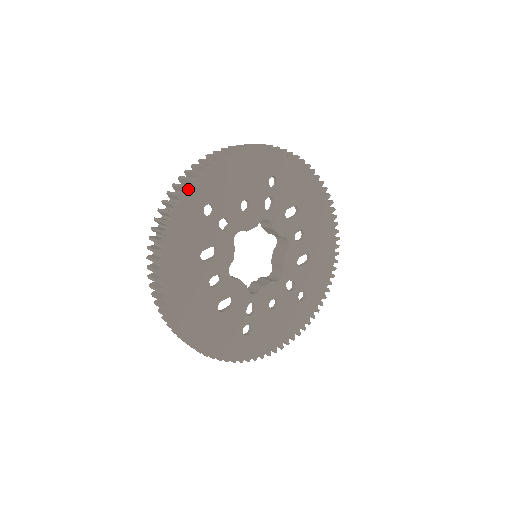
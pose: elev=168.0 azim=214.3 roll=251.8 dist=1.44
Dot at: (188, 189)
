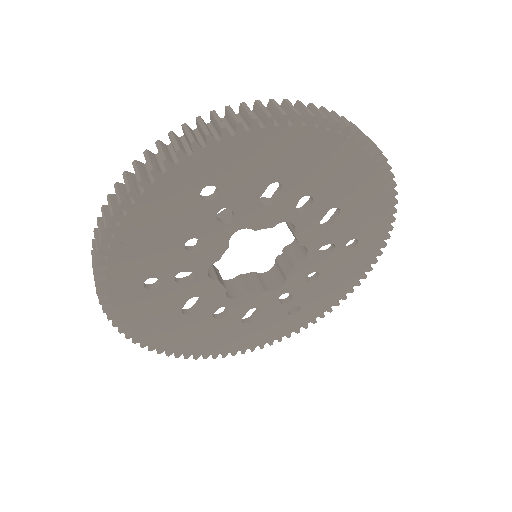
Dot at: (107, 291)
